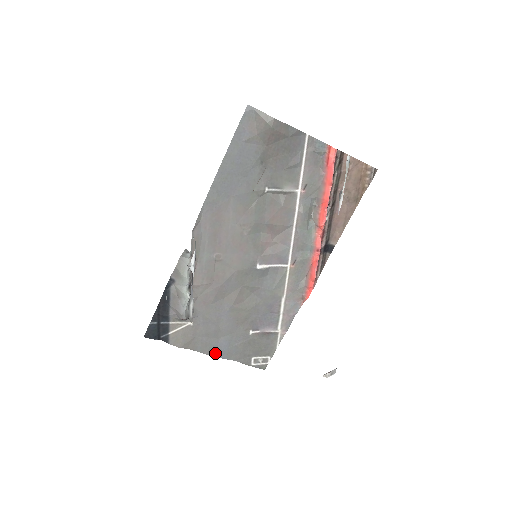
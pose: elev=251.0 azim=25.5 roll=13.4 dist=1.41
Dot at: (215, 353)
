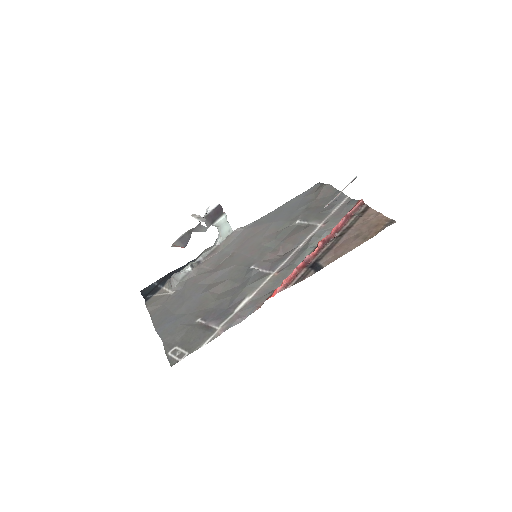
Dot at: (159, 325)
